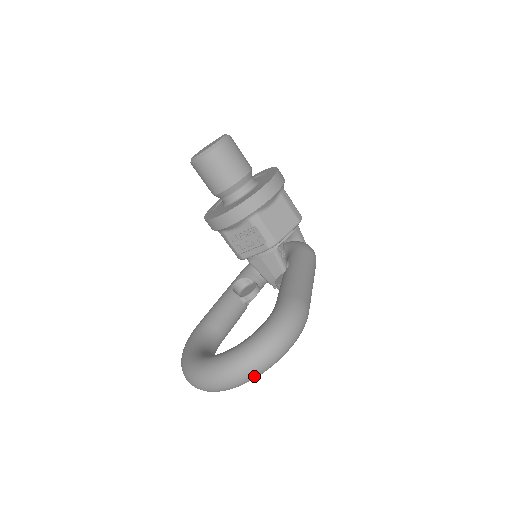
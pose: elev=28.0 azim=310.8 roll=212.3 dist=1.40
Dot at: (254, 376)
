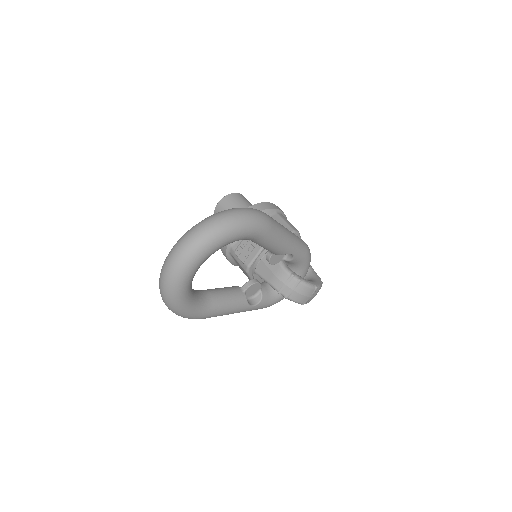
Dot at: (204, 237)
